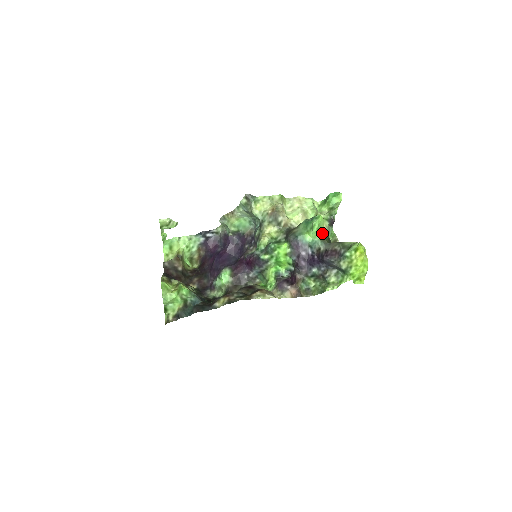
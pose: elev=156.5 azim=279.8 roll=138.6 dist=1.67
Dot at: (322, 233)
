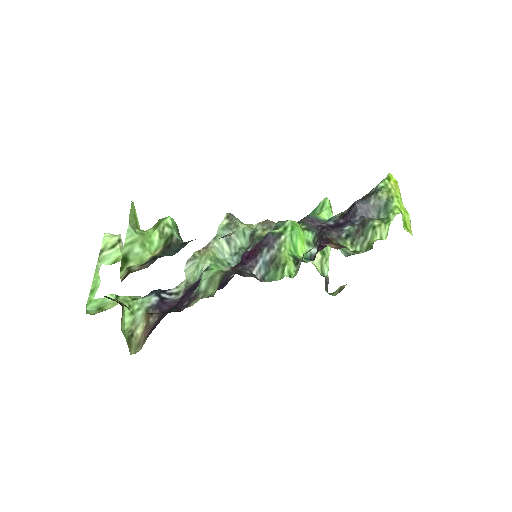
Dot at: occluded
